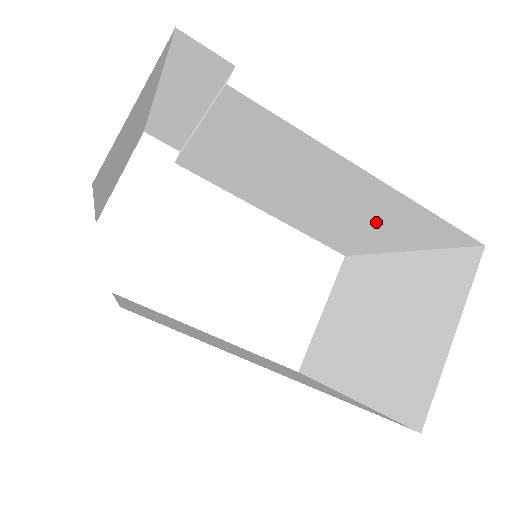
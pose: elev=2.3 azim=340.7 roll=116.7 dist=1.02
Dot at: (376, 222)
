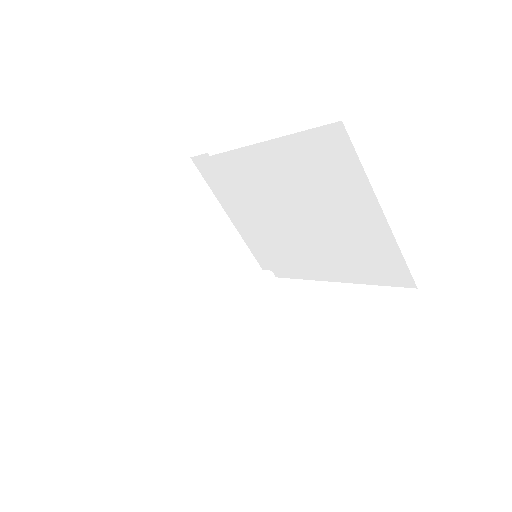
Dot at: (326, 190)
